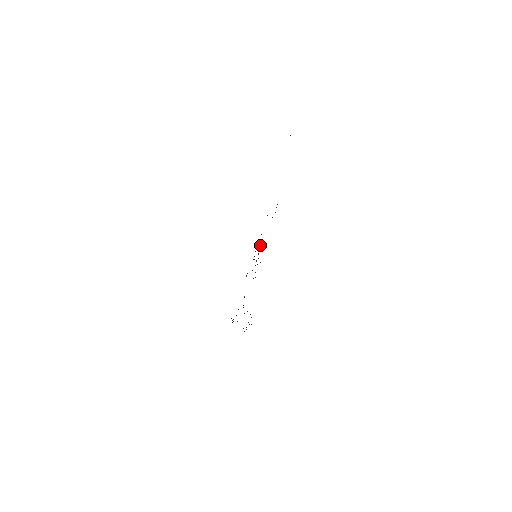
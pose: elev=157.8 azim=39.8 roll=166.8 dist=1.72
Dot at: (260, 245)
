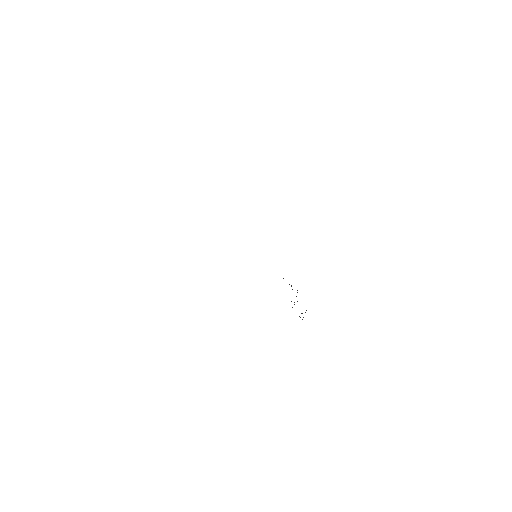
Dot at: occluded
